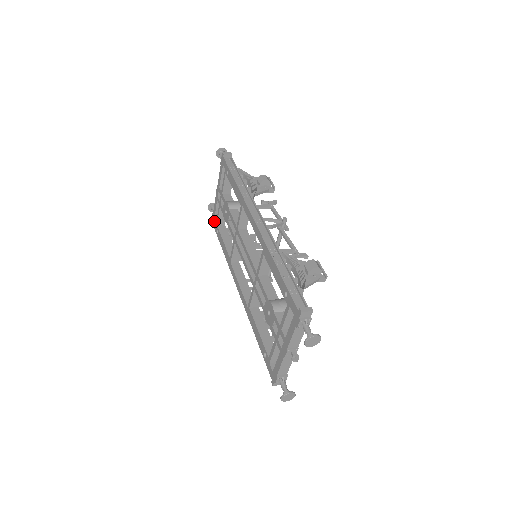
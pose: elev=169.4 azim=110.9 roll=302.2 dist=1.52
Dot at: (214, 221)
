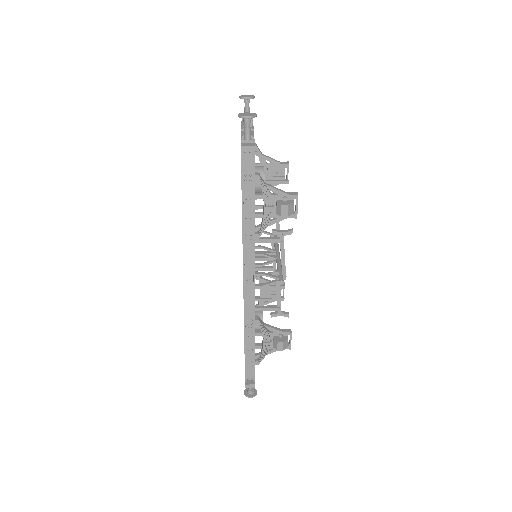
Dot at: occluded
